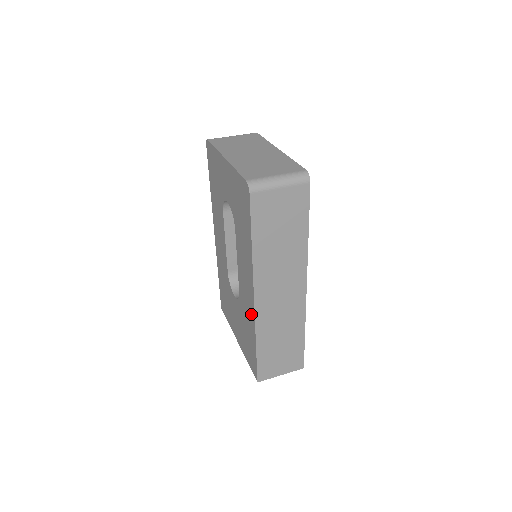
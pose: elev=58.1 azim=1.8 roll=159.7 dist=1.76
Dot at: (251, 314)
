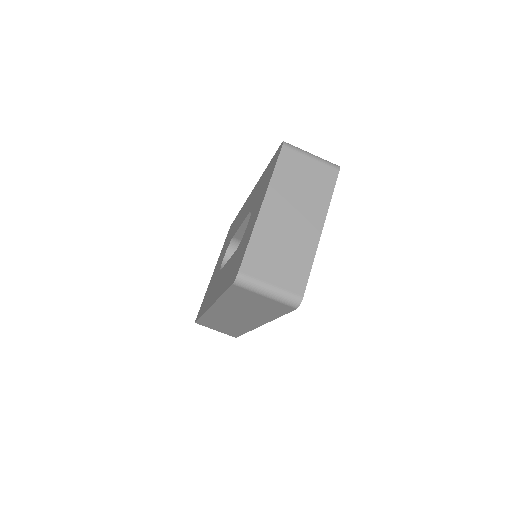
Dot at: occluded
